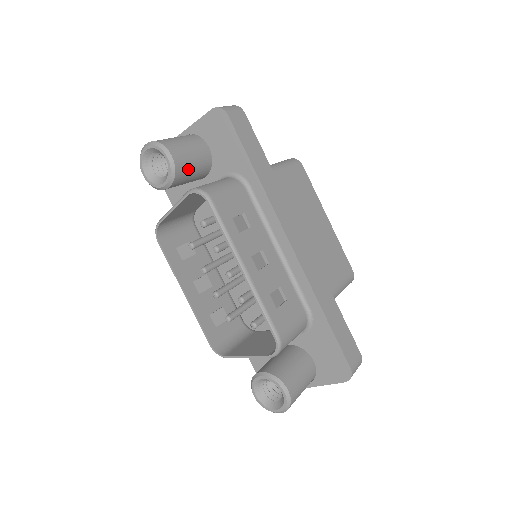
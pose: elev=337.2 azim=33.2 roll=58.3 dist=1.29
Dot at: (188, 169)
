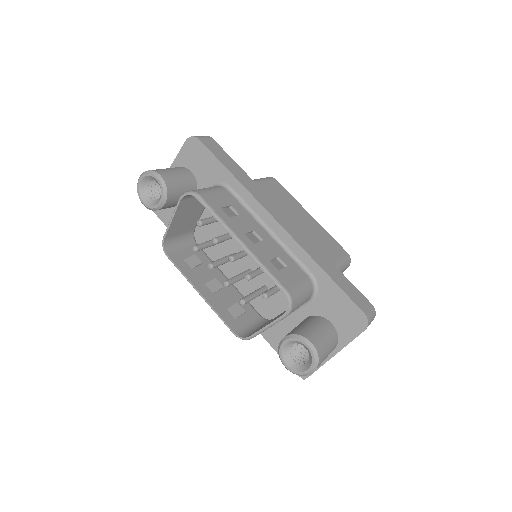
Dot at: (177, 187)
